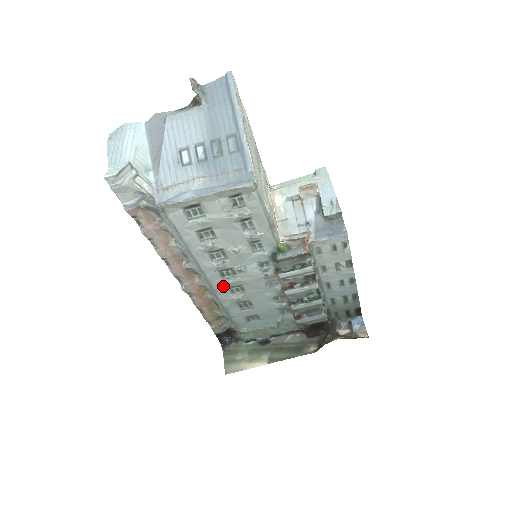
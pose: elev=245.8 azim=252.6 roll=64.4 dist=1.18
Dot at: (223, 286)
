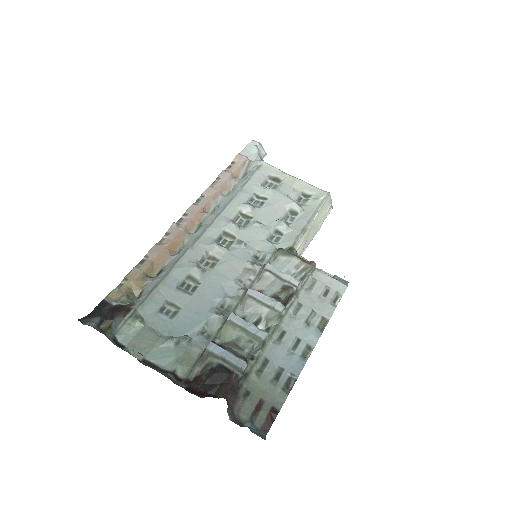
Dot at: (206, 246)
